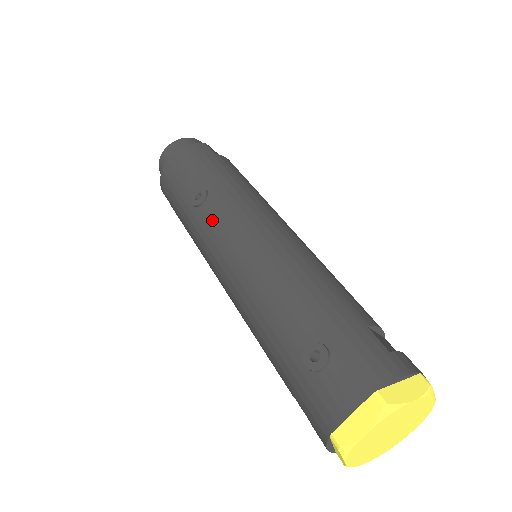
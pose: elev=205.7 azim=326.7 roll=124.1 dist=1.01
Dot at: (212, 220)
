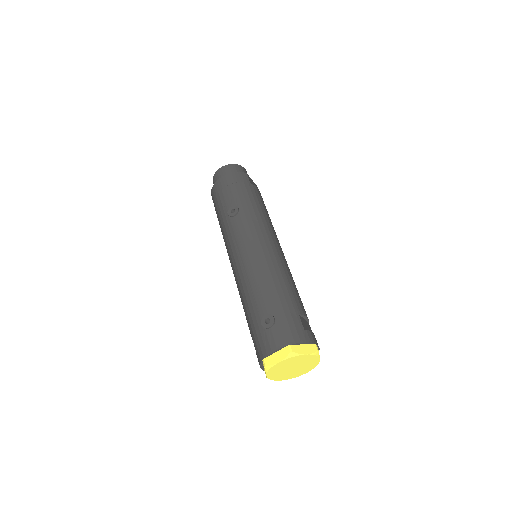
Dot at: (237, 229)
